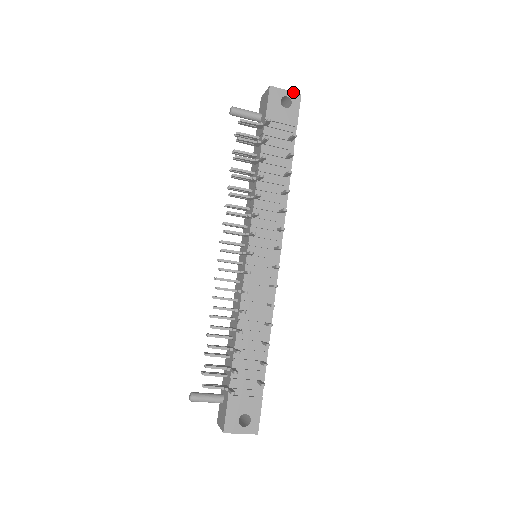
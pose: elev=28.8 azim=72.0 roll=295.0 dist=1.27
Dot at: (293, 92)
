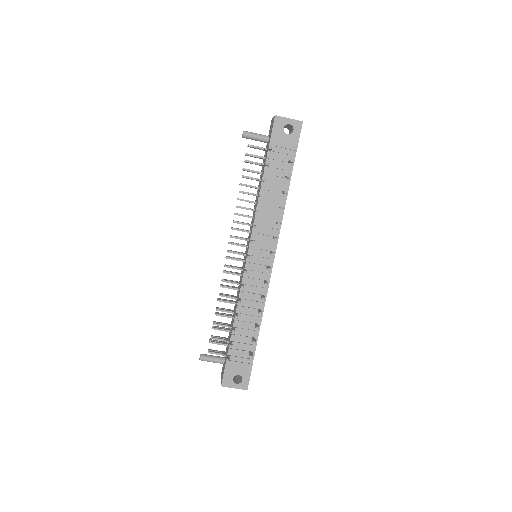
Dot at: (295, 120)
